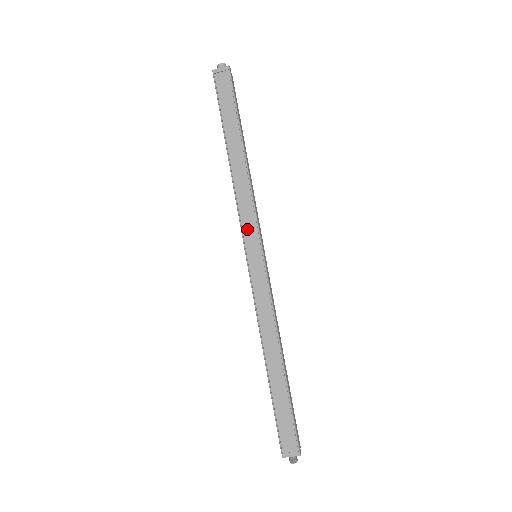
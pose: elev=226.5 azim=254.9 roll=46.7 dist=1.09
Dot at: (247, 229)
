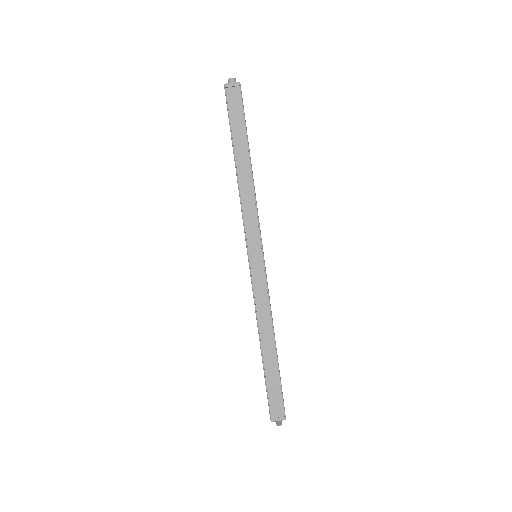
Dot at: (250, 233)
